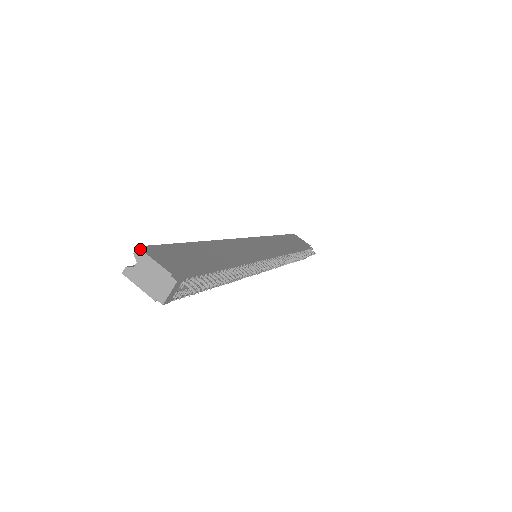
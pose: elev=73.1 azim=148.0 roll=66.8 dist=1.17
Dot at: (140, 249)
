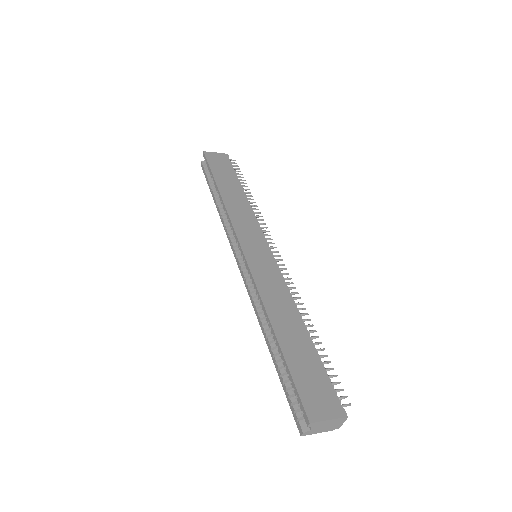
Dot at: (313, 423)
